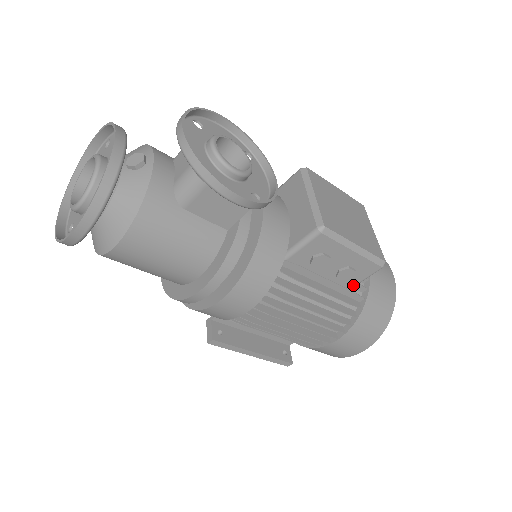
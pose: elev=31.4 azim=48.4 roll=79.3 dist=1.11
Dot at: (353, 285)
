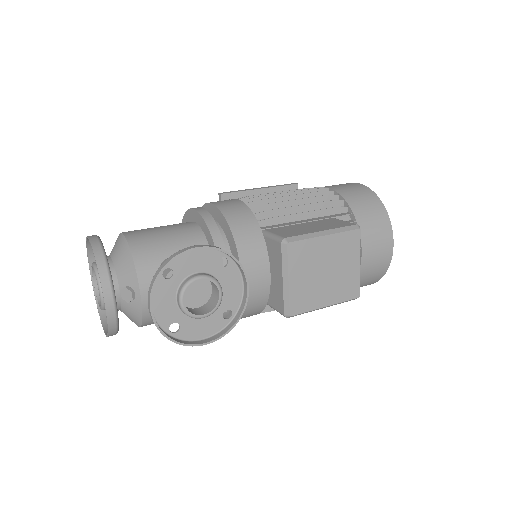
Dot at: occluded
